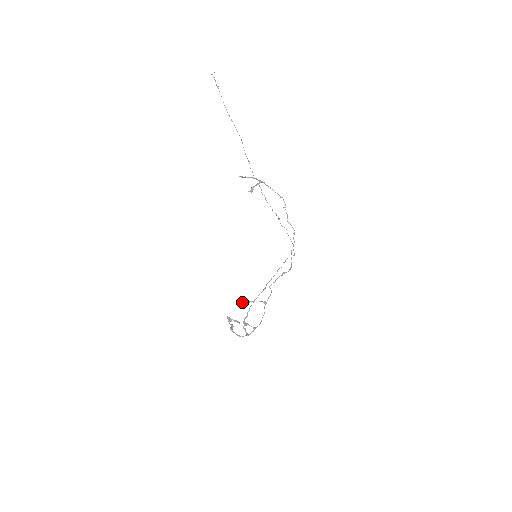
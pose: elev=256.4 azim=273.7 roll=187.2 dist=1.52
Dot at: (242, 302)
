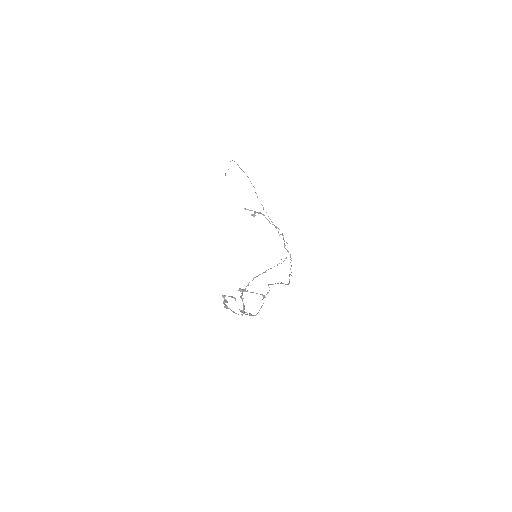
Dot at: (239, 289)
